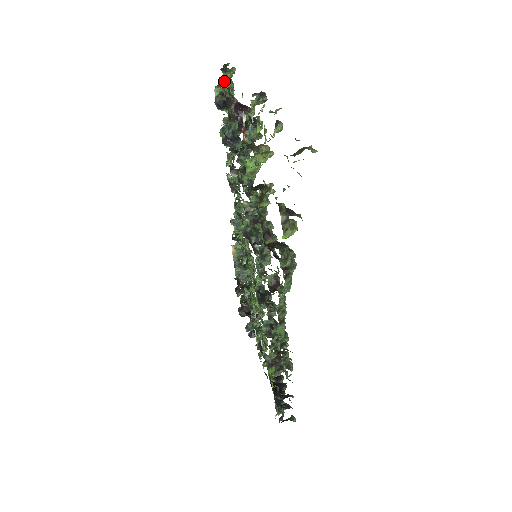
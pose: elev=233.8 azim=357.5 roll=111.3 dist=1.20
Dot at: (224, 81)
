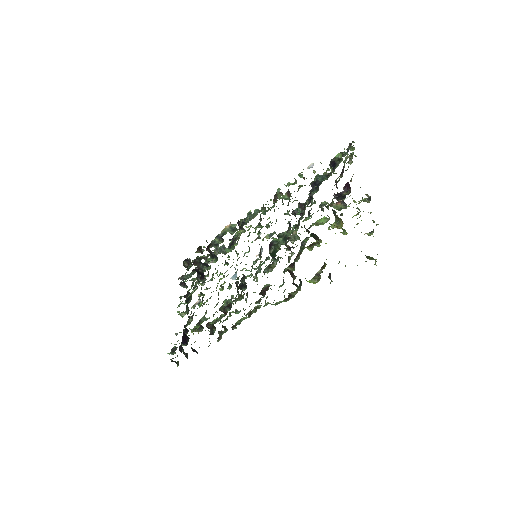
Dot at: (350, 158)
